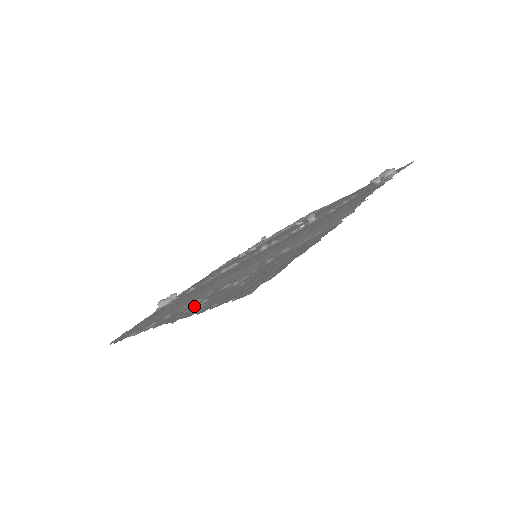
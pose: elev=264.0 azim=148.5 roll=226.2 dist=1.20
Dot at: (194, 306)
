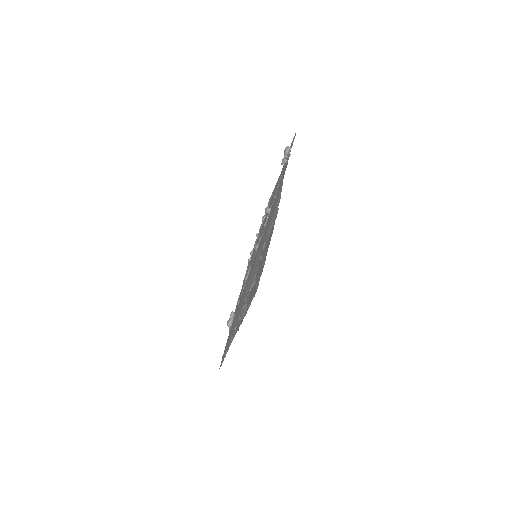
Dot at: (242, 313)
